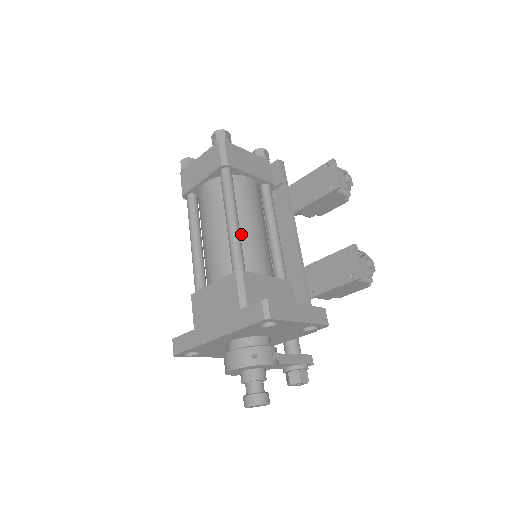
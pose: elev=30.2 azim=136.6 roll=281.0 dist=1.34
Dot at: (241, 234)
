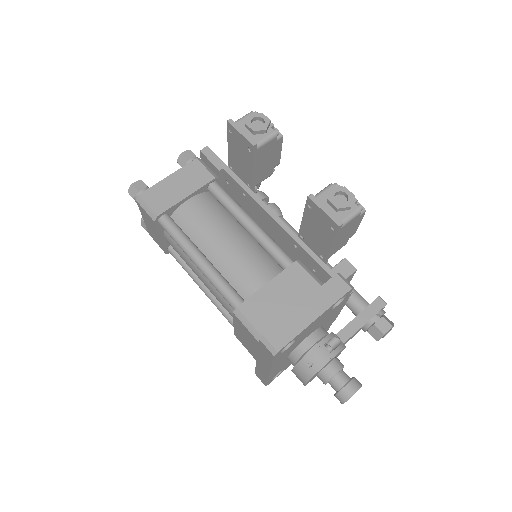
Dot at: (218, 265)
